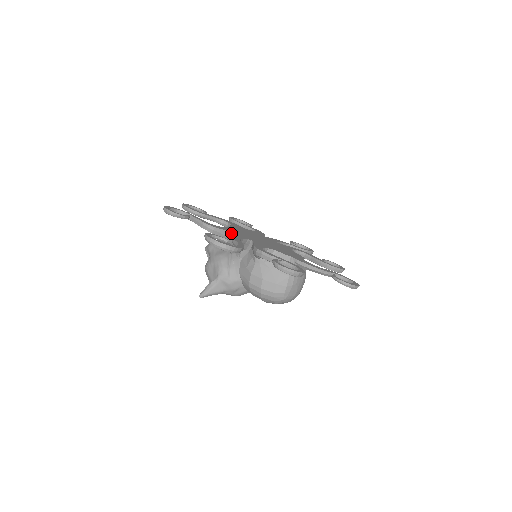
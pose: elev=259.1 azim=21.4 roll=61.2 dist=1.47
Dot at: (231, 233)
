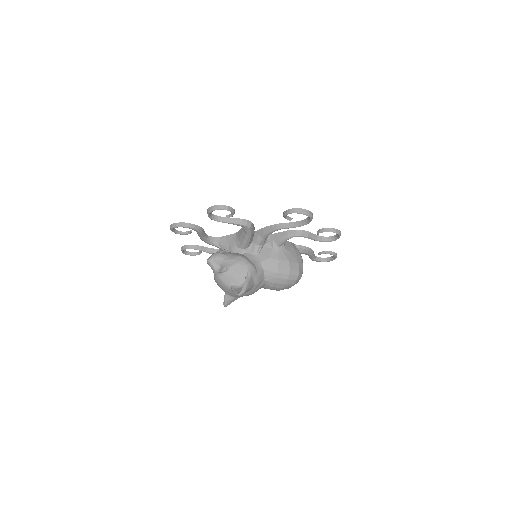
Dot at: occluded
